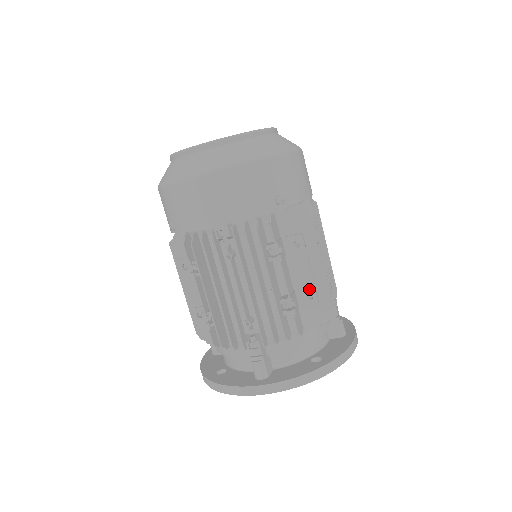
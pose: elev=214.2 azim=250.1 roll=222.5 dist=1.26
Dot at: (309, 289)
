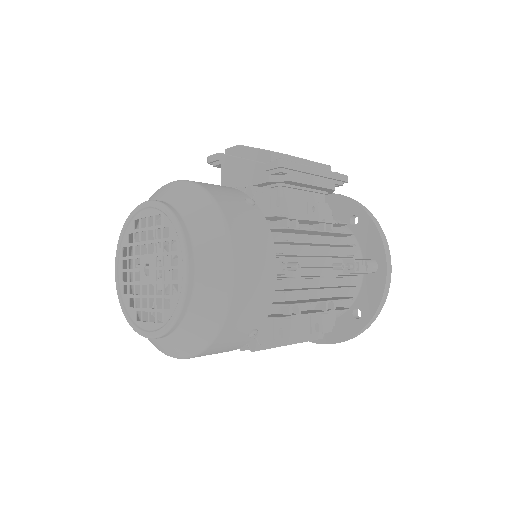
Dot at: occluded
